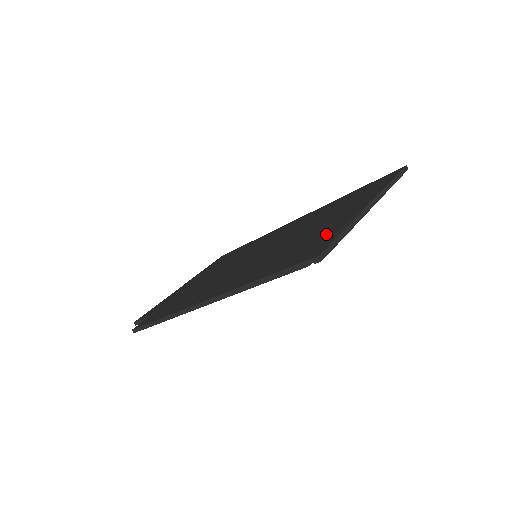
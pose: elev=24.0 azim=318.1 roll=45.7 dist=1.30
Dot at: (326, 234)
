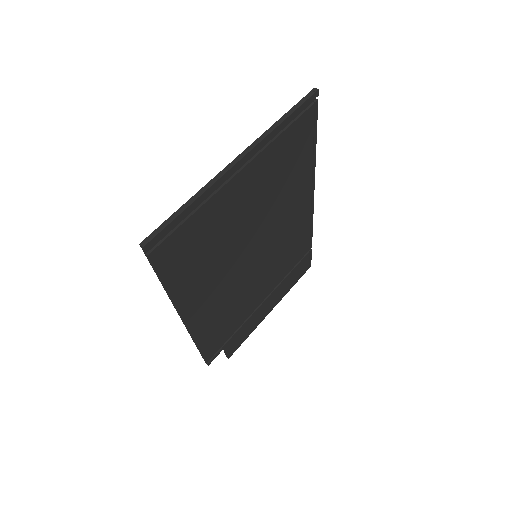
Dot at: occluded
